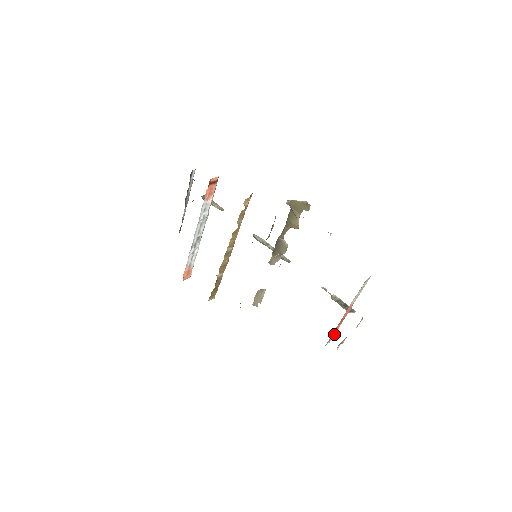
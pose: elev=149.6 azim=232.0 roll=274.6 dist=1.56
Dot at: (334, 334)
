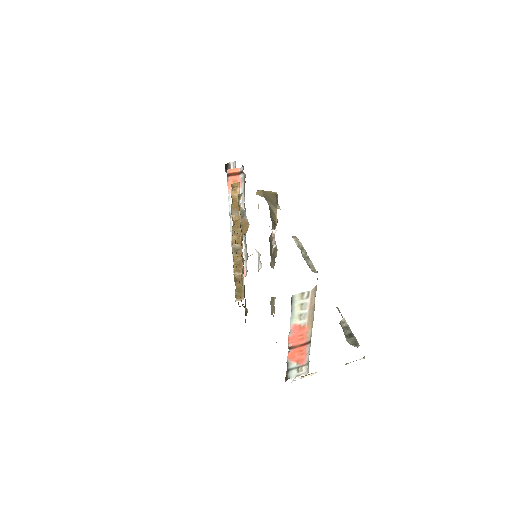
Dot at: (306, 364)
